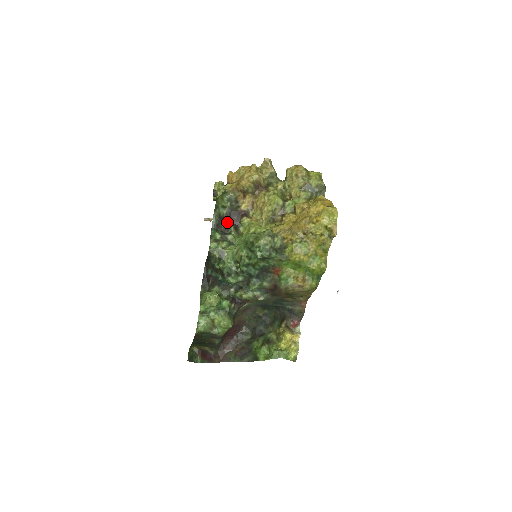
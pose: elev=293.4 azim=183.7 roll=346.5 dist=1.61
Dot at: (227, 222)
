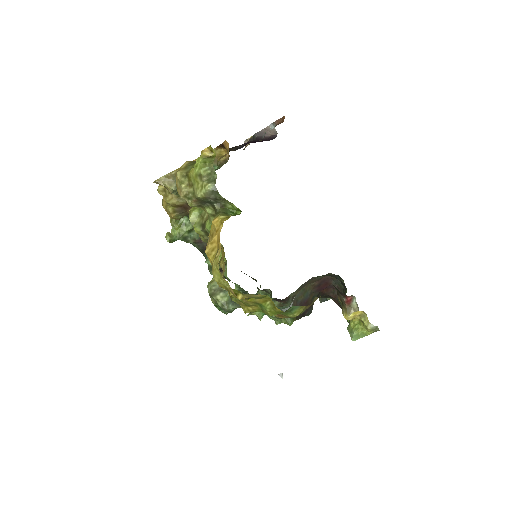
Dot at: occluded
